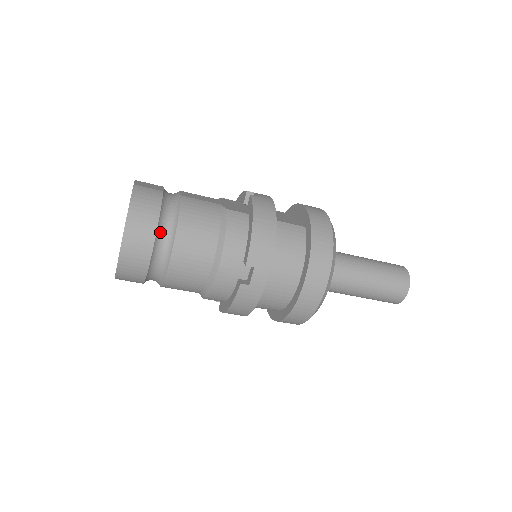
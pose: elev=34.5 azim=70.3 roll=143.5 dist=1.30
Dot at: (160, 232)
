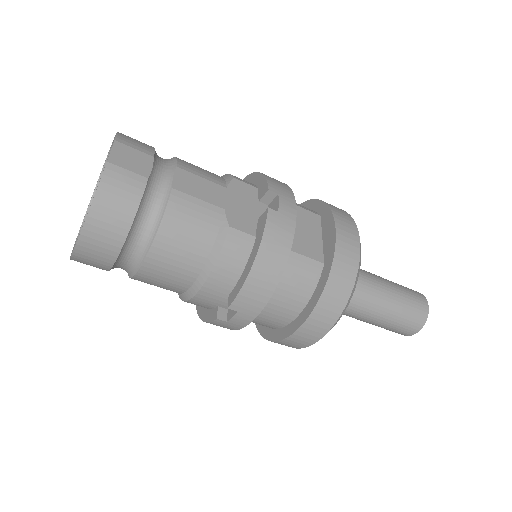
Dot at: (130, 241)
